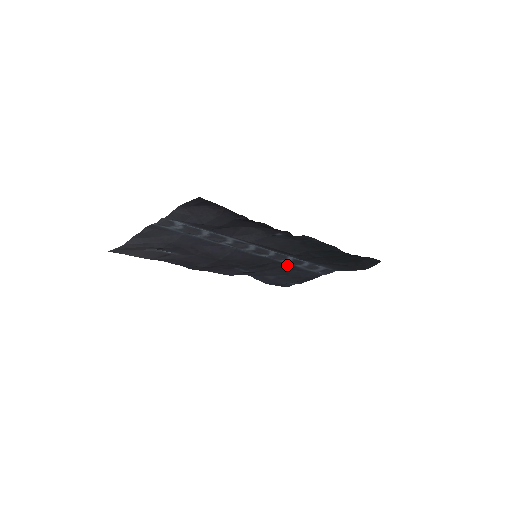
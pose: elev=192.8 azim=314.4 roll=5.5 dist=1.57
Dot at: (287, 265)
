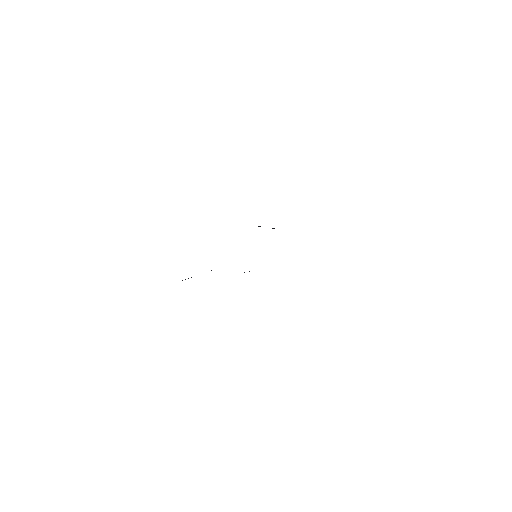
Dot at: occluded
